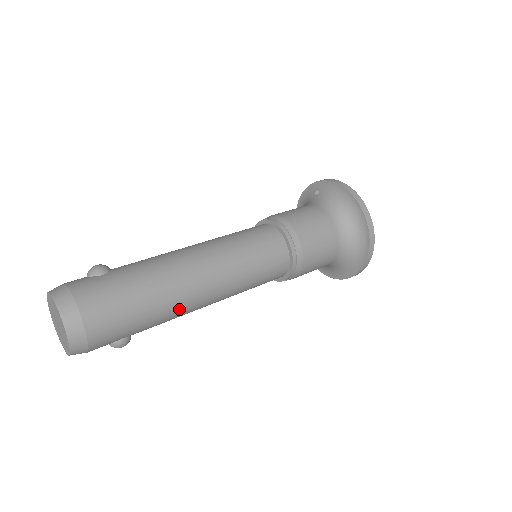
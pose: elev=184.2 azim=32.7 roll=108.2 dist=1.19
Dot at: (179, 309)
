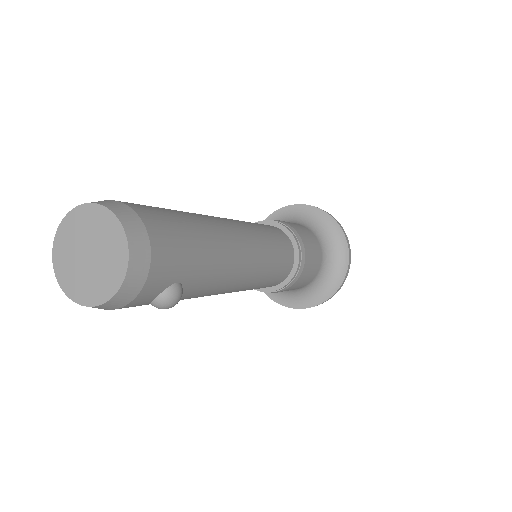
Dot at: (227, 259)
